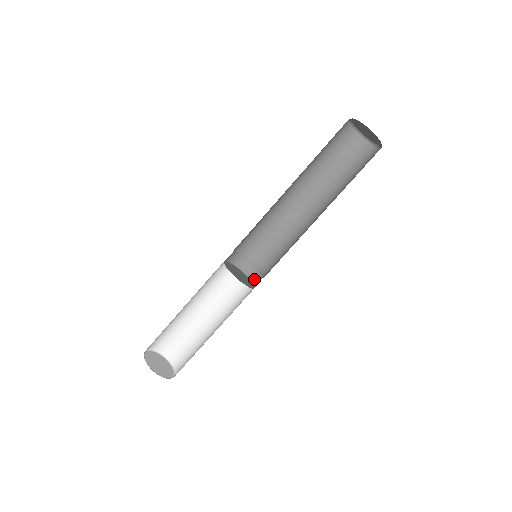
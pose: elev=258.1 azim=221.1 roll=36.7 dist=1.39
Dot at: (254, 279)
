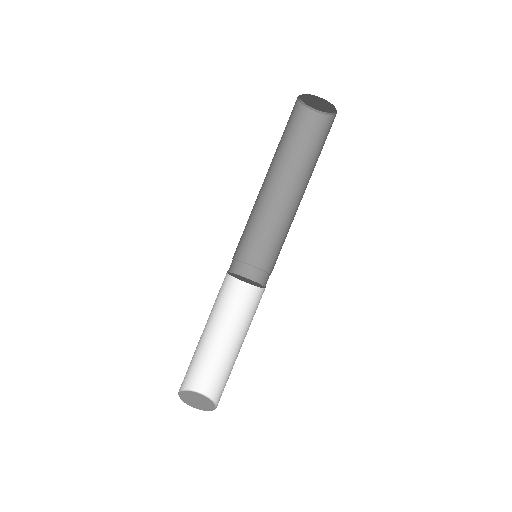
Dot at: (262, 281)
